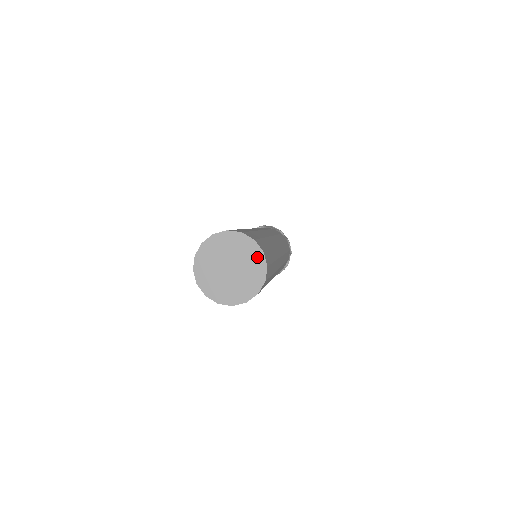
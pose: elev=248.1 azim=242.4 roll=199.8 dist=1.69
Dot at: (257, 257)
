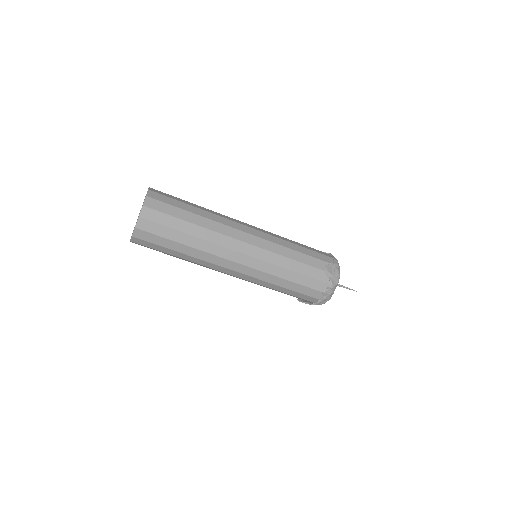
Dot at: occluded
